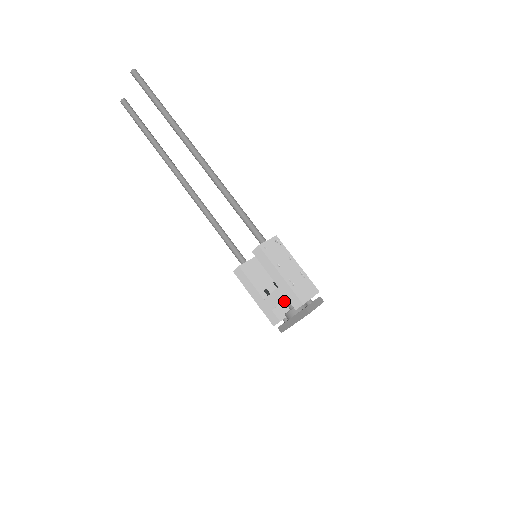
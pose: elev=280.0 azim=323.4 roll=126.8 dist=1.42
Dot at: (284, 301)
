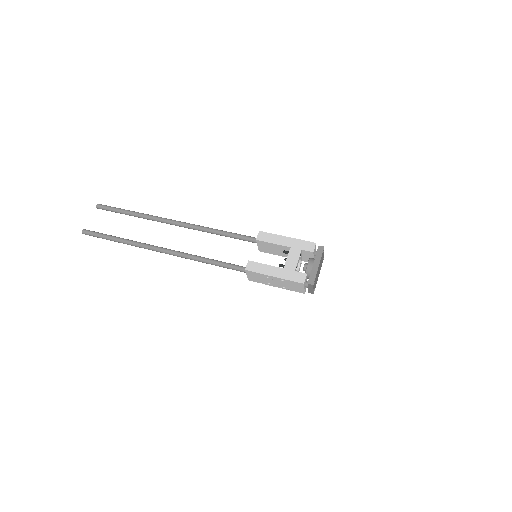
Dot at: occluded
